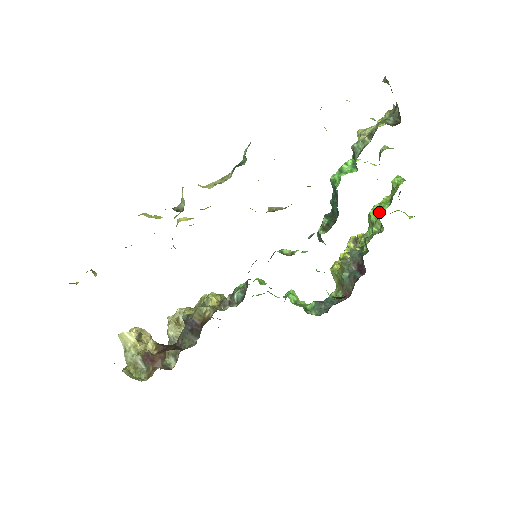
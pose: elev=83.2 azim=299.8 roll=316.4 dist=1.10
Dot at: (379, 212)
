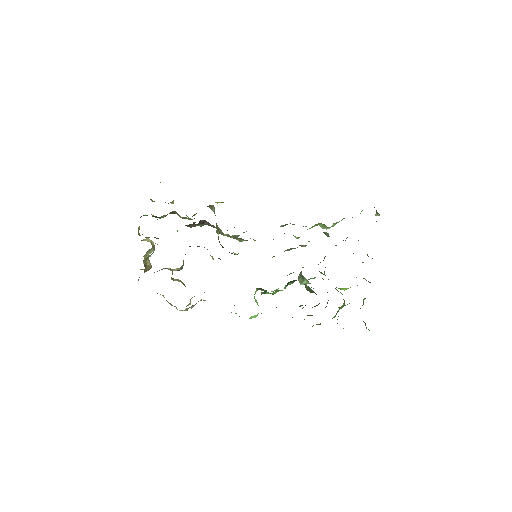
Dot at: occluded
